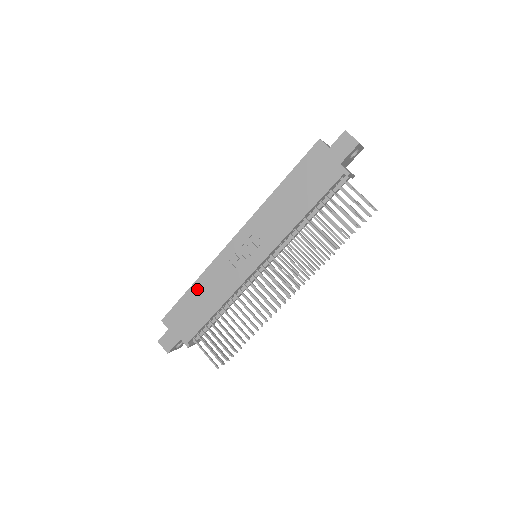
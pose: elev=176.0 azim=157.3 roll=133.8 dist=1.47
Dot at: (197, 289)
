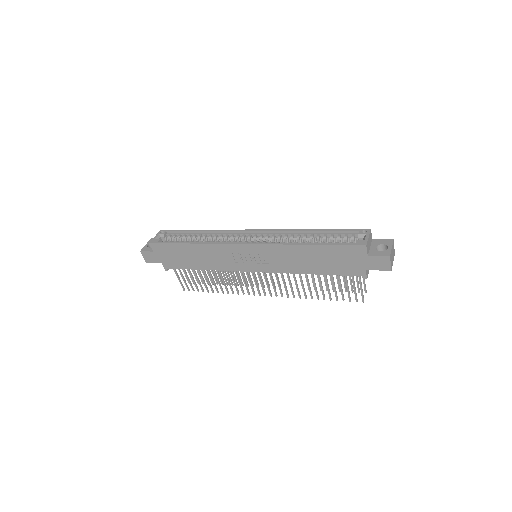
Dot at: (193, 249)
